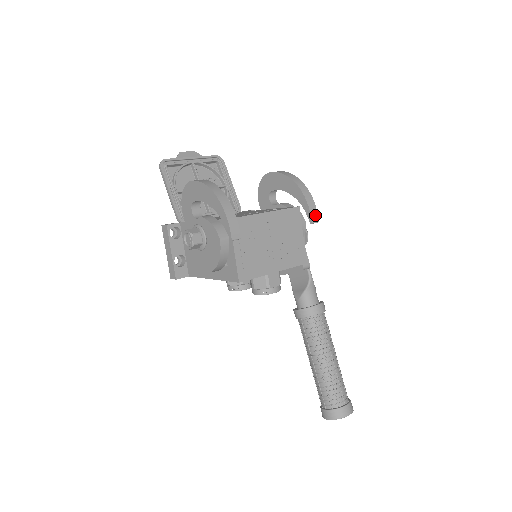
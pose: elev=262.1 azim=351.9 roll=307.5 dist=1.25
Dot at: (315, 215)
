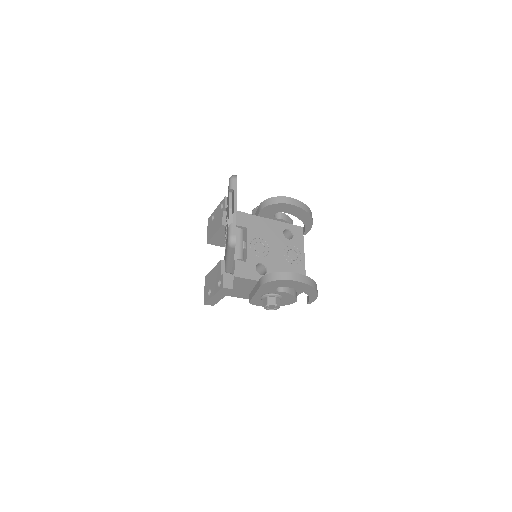
Dot at: occluded
